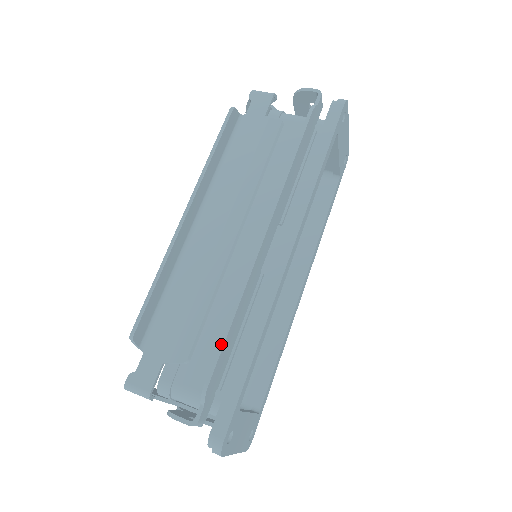
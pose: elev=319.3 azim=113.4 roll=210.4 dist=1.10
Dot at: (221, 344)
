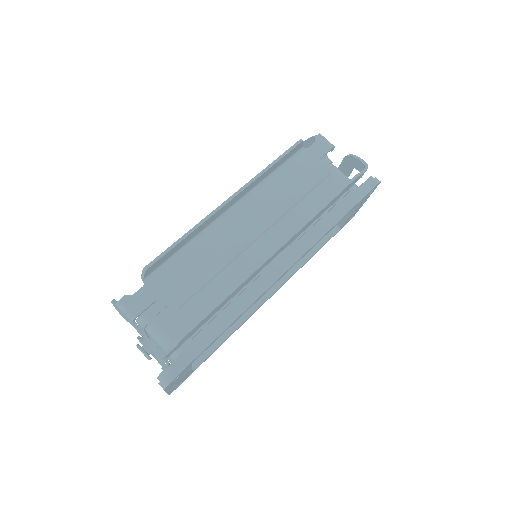
Dot at: (210, 310)
